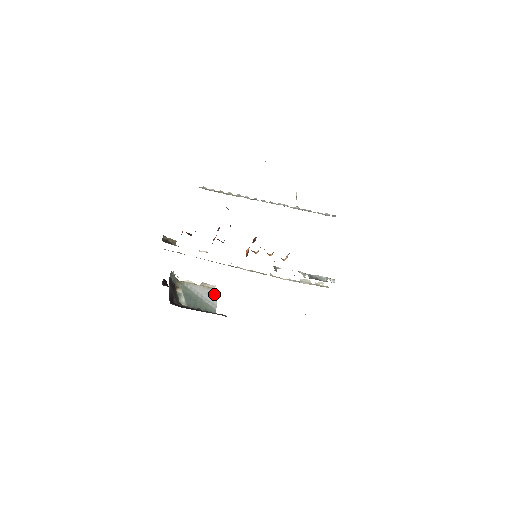
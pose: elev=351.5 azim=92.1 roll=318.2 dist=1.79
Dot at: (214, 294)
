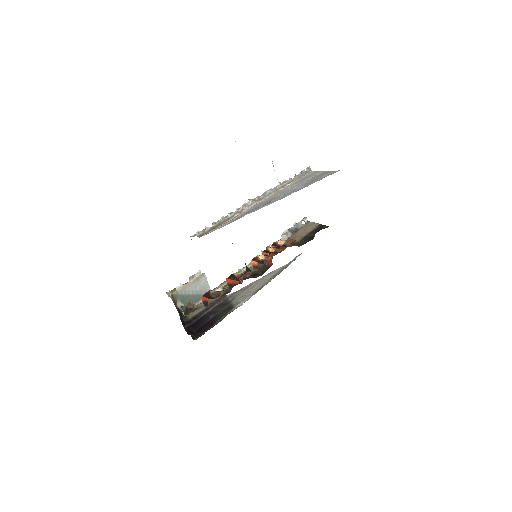
Dot at: (204, 281)
